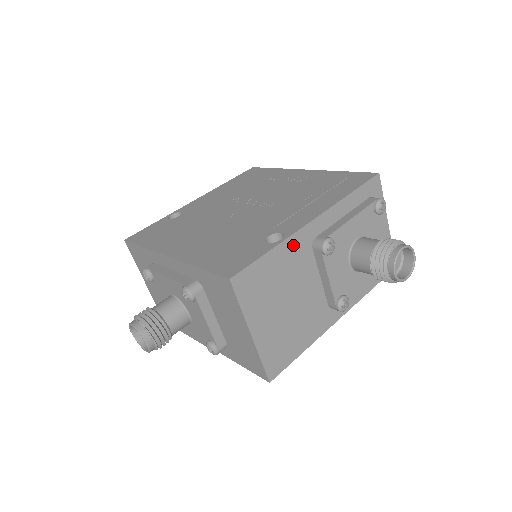
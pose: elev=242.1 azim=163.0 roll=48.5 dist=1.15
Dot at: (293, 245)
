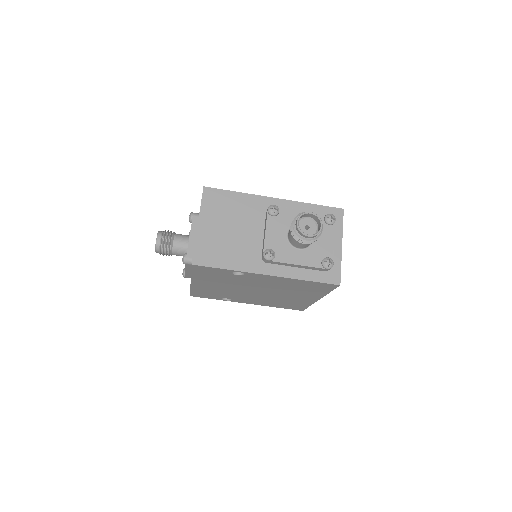
Dot at: (253, 201)
